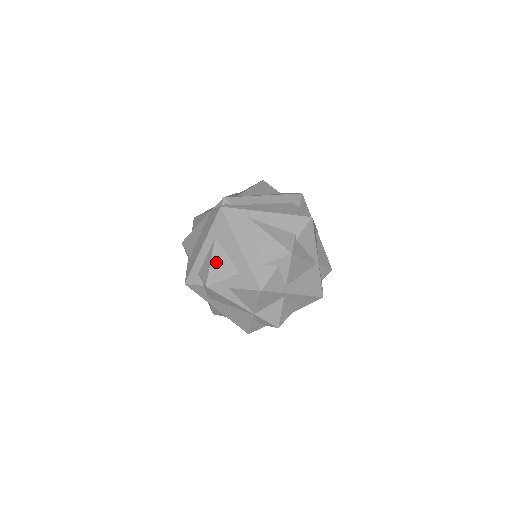
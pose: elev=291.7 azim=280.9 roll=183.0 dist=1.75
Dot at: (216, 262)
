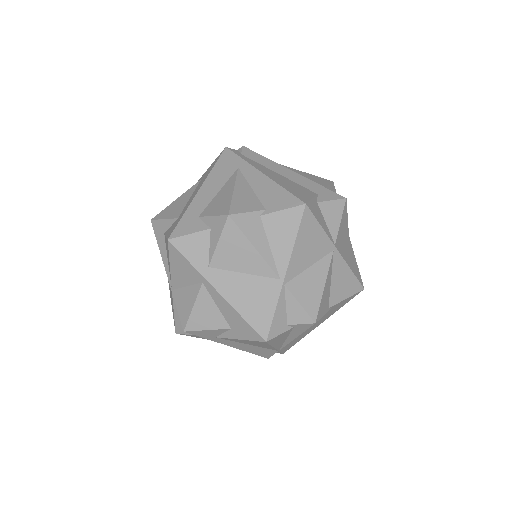
Dot at: (178, 201)
